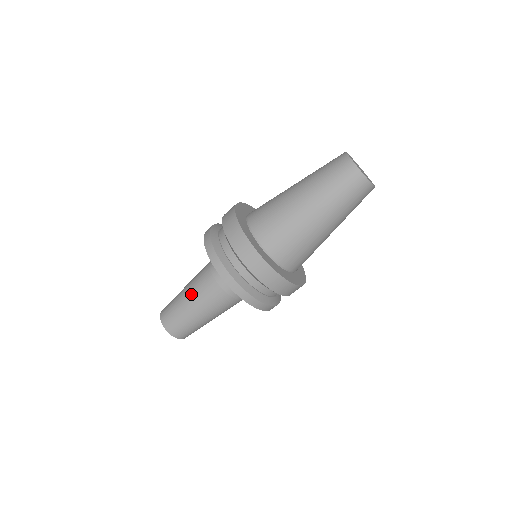
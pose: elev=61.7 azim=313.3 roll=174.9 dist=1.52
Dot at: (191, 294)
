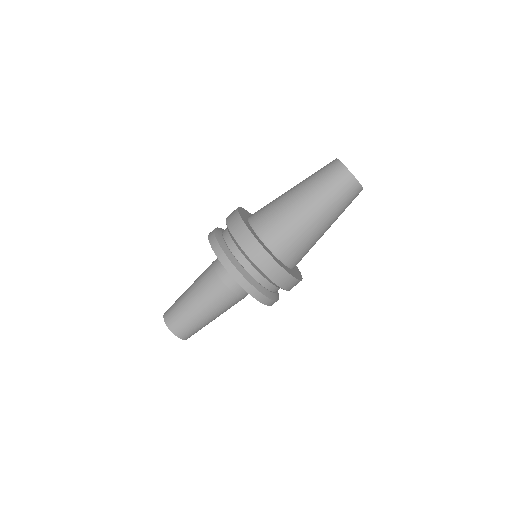
Dot at: (193, 285)
